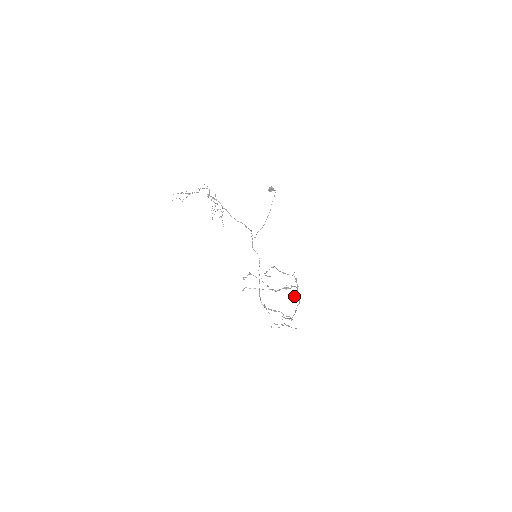
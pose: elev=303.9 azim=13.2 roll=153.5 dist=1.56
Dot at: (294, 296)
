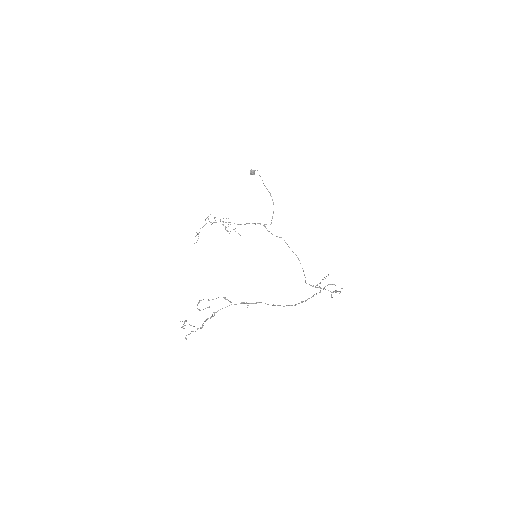
Dot at: (248, 305)
